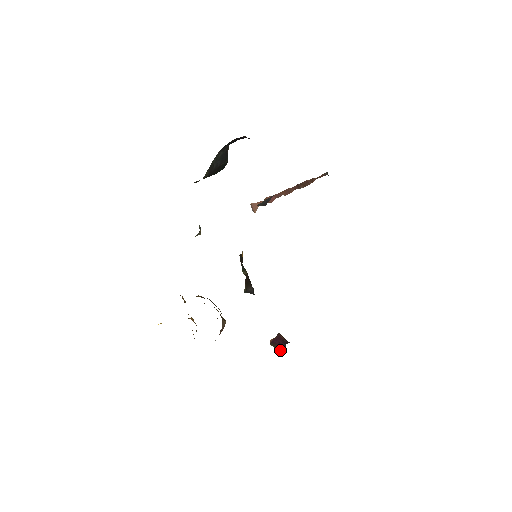
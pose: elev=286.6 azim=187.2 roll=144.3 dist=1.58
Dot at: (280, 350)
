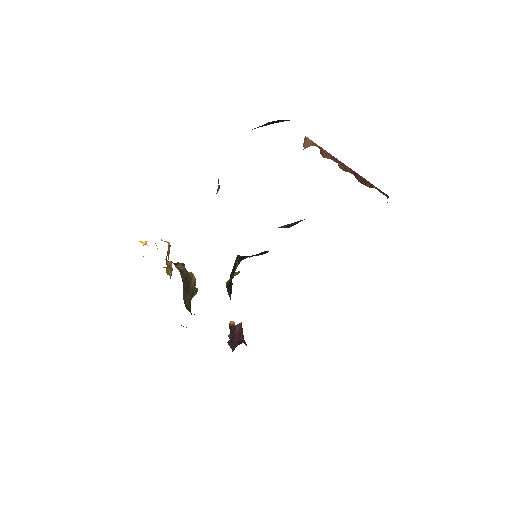
Dot at: (231, 344)
